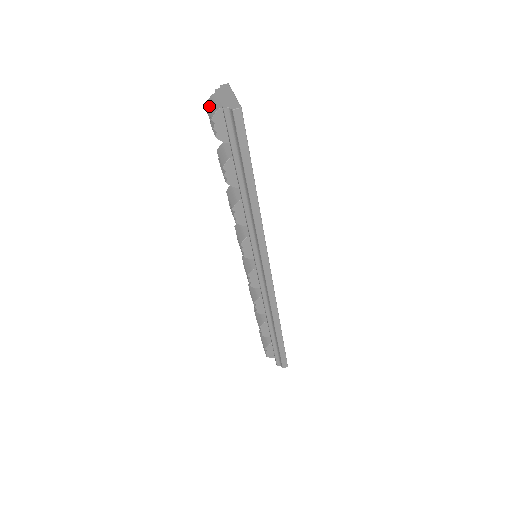
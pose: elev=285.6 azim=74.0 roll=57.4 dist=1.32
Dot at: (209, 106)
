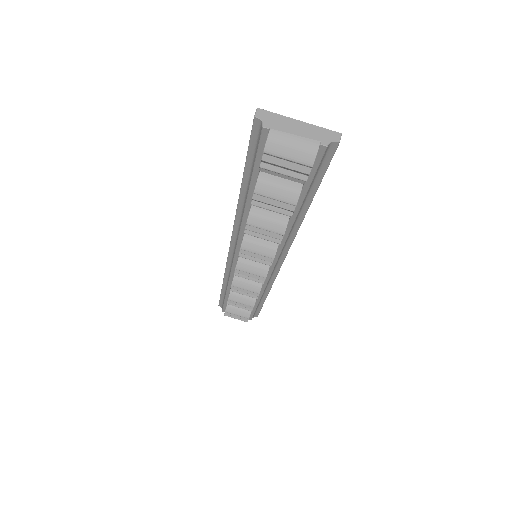
Dot at: (283, 152)
